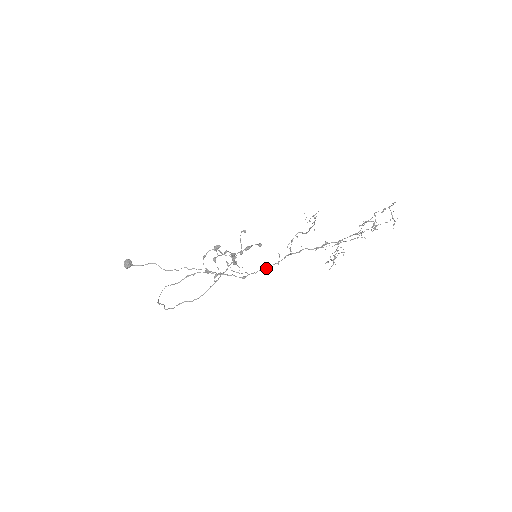
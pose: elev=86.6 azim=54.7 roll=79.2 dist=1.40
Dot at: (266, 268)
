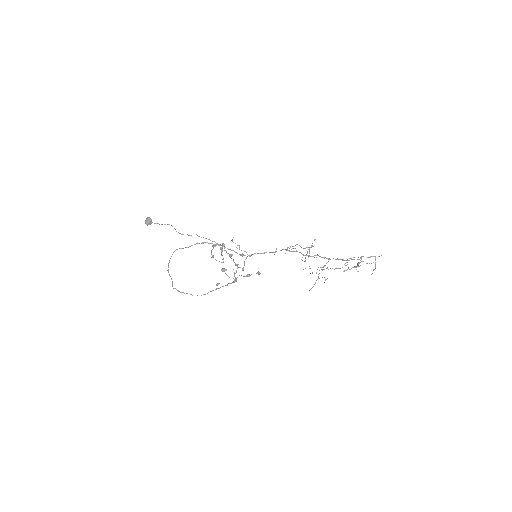
Dot at: (263, 253)
